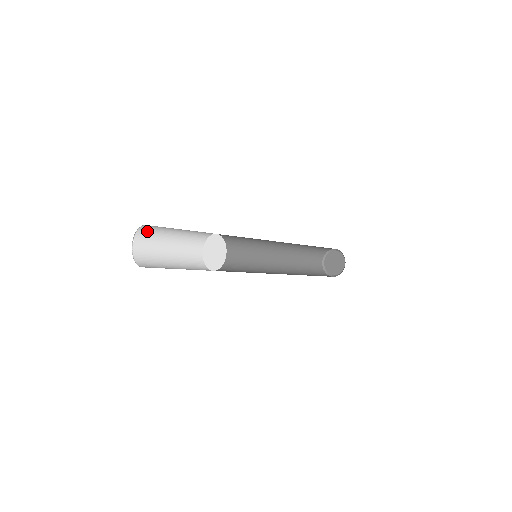
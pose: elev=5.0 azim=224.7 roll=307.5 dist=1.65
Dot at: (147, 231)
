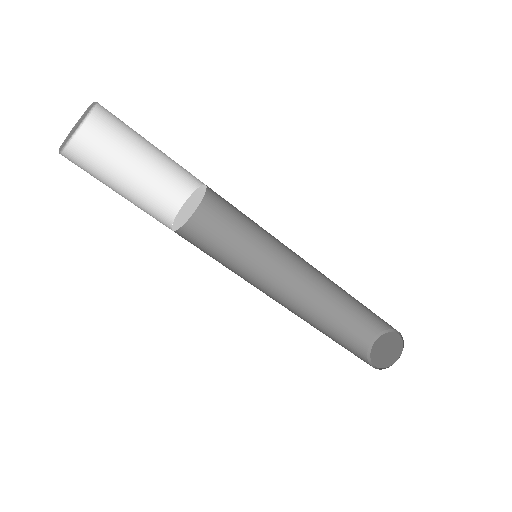
Dot at: (95, 138)
